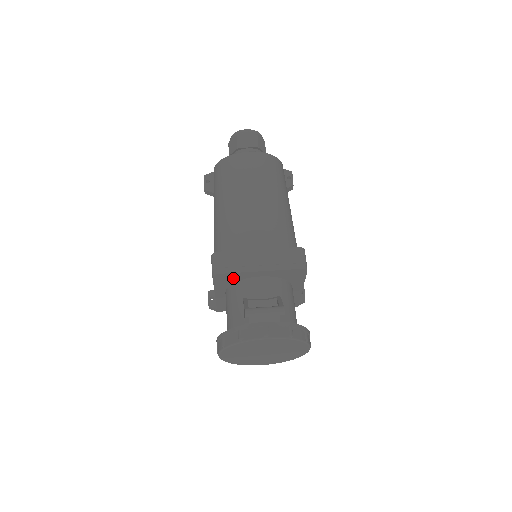
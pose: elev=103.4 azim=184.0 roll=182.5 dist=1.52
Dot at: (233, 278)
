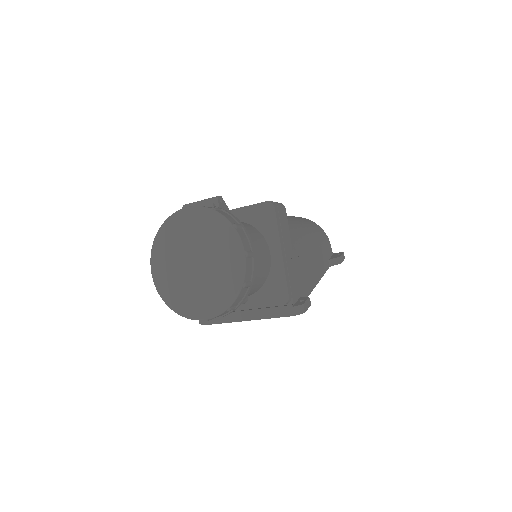
Dot at: occluded
